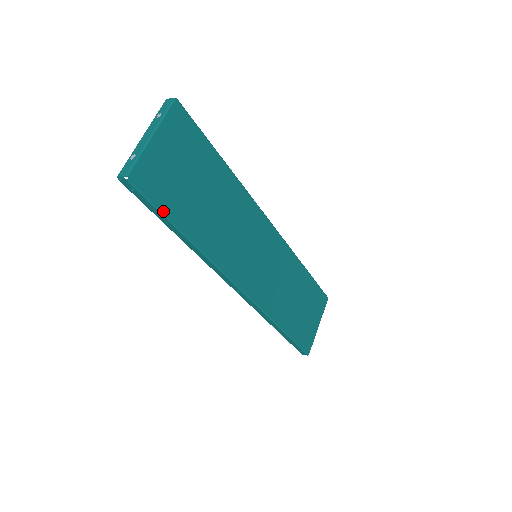
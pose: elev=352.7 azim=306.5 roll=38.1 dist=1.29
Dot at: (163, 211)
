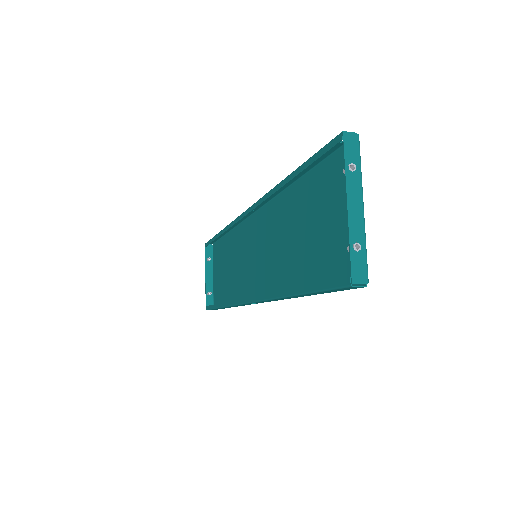
Dot at: occluded
